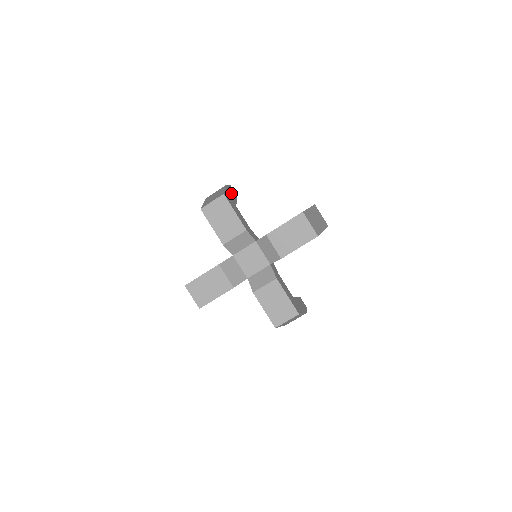
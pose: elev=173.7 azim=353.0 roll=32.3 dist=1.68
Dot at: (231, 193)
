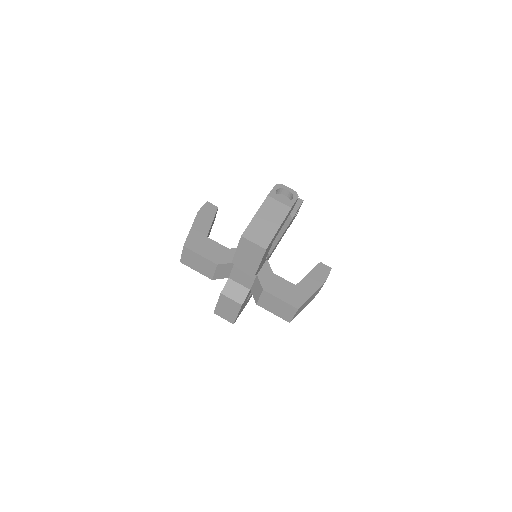
Dot at: (285, 219)
